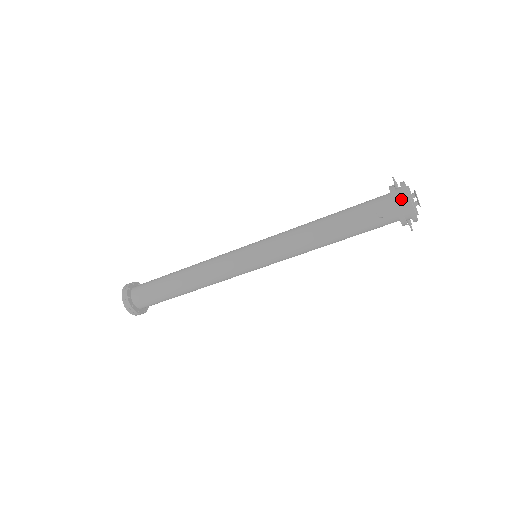
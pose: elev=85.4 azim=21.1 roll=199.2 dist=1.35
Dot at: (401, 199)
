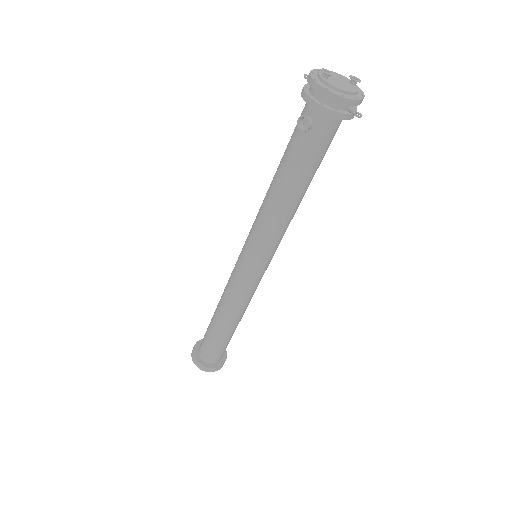
Dot at: (312, 91)
